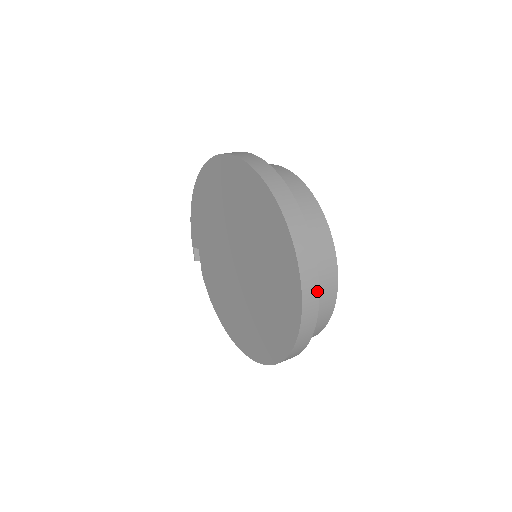
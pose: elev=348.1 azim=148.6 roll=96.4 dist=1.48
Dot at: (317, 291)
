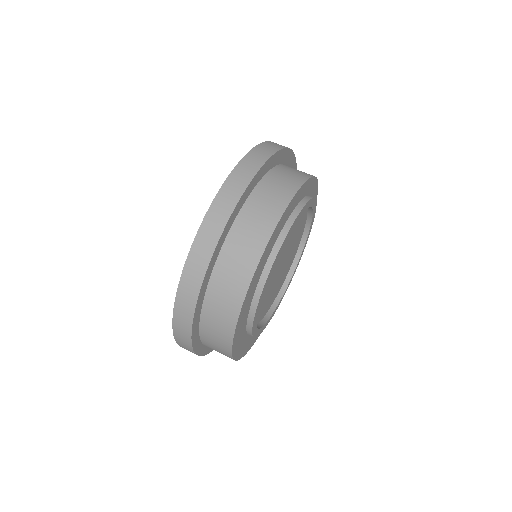
Dot at: (202, 277)
